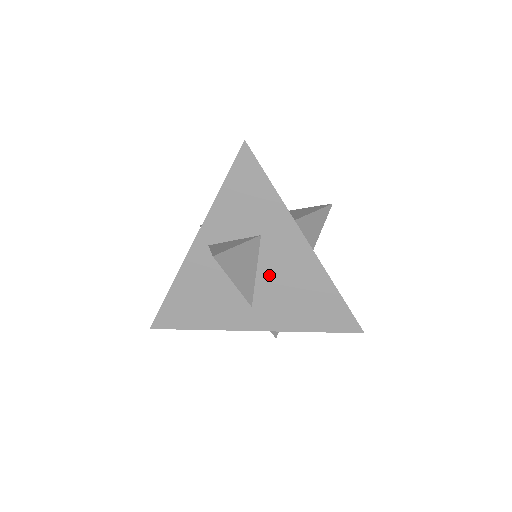
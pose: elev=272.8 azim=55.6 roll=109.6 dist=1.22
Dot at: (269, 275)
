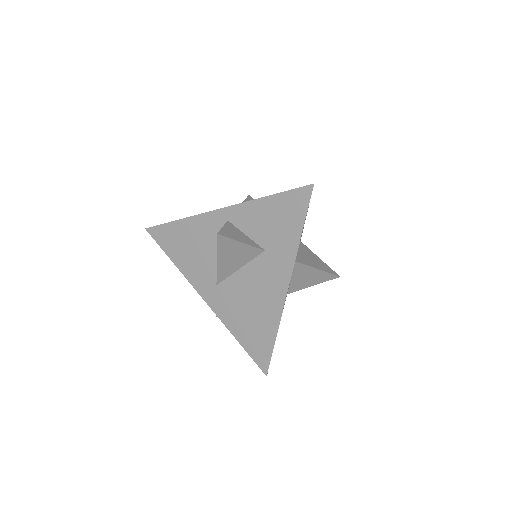
Dot at: (246, 279)
